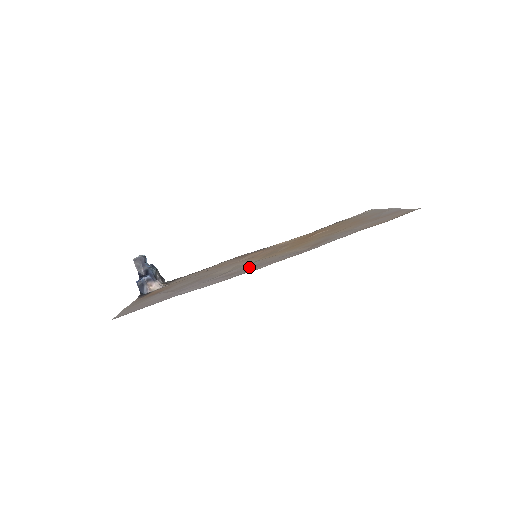
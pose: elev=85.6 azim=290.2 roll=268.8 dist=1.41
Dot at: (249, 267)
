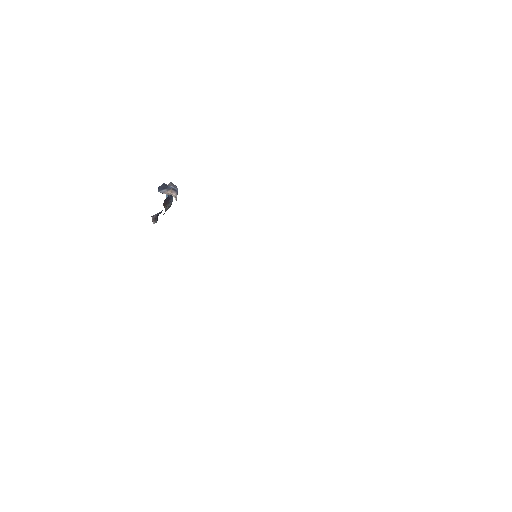
Dot at: occluded
